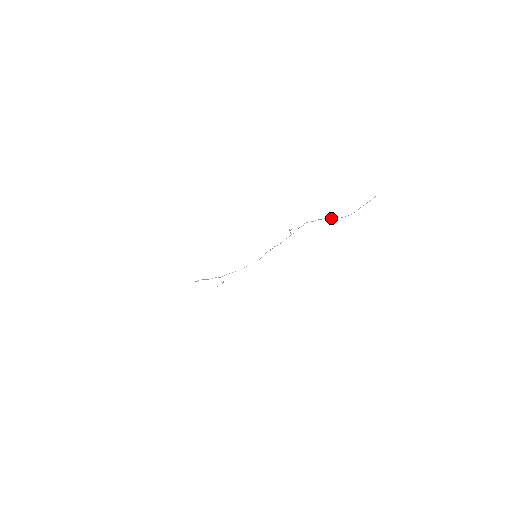
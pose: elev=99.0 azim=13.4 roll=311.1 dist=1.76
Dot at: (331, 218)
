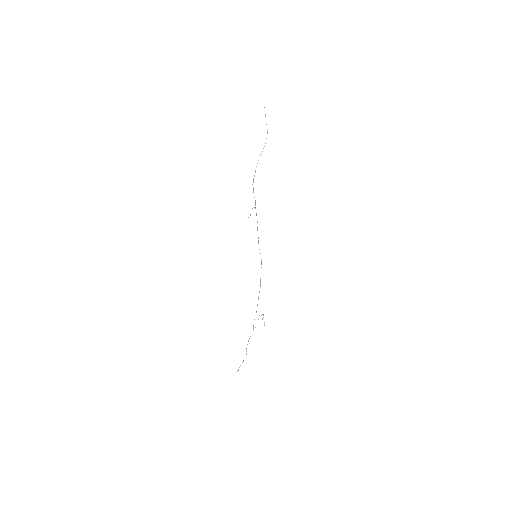
Dot at: (261, 153)
